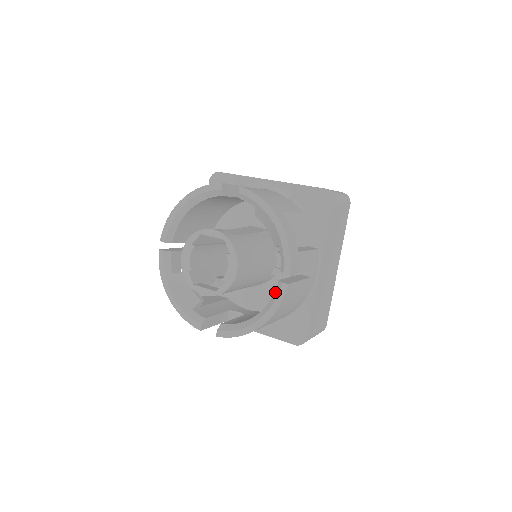
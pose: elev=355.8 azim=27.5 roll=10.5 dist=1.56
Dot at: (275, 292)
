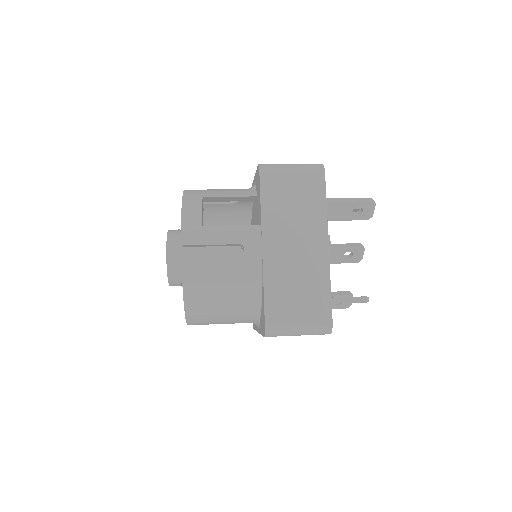
Dot at: occluded
